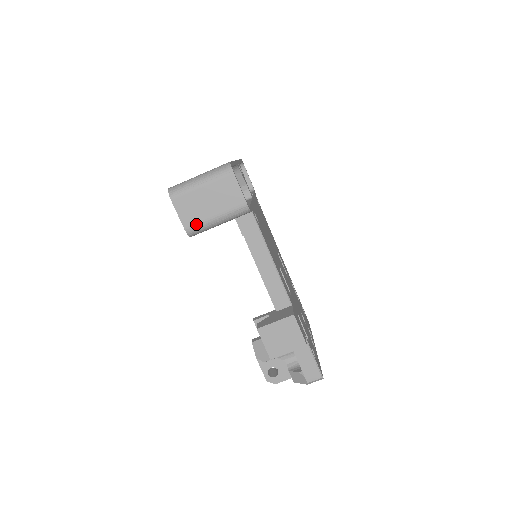
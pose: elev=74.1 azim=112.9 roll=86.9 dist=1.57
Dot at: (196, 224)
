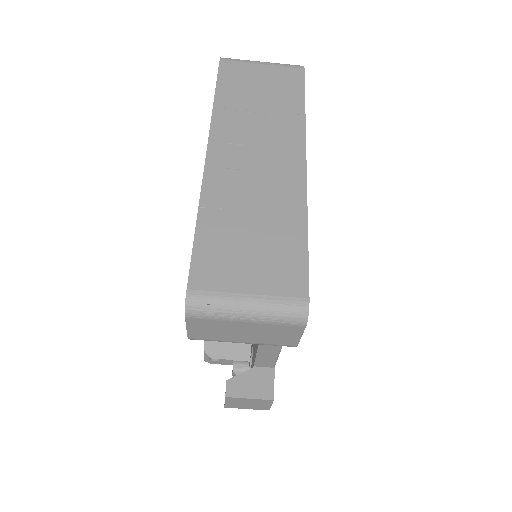
Dot at: (209, 340)
